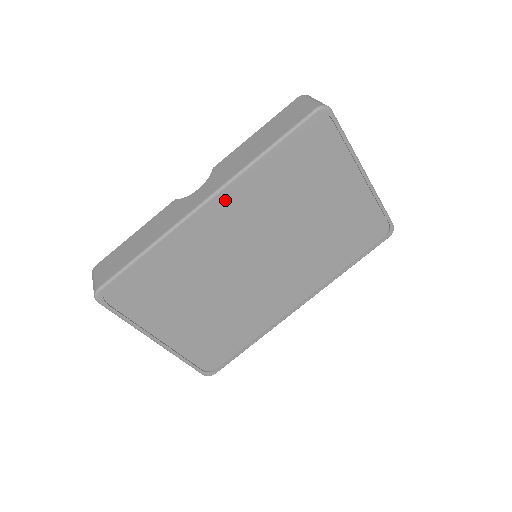
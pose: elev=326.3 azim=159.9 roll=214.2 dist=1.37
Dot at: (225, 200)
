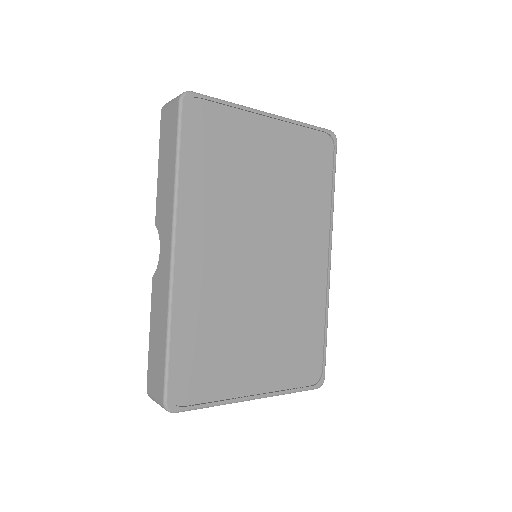
Dot at: (186, 236)
